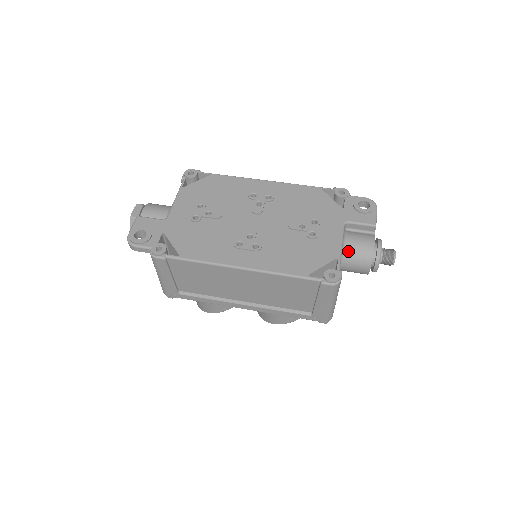
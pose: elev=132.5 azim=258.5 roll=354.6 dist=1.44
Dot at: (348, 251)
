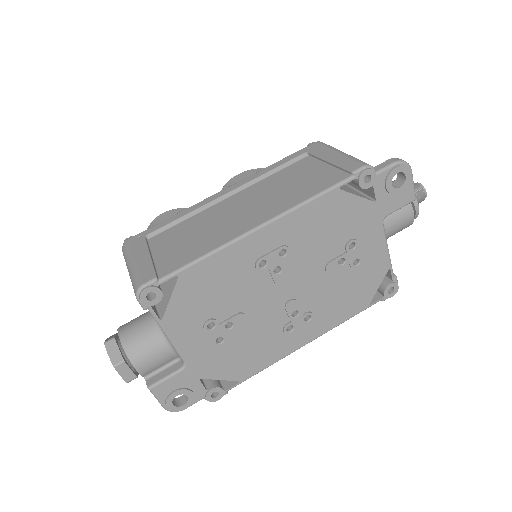
Dot at: (387, 238)
